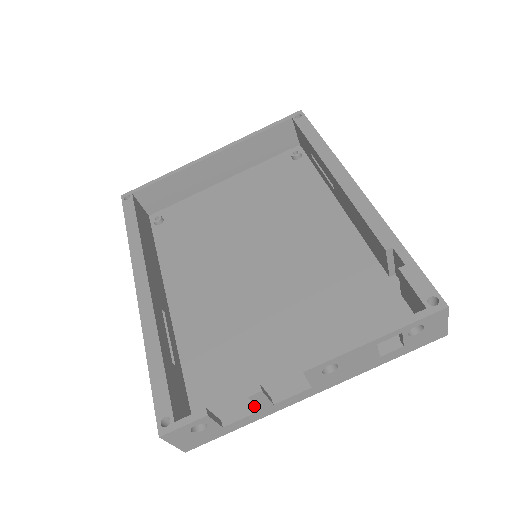
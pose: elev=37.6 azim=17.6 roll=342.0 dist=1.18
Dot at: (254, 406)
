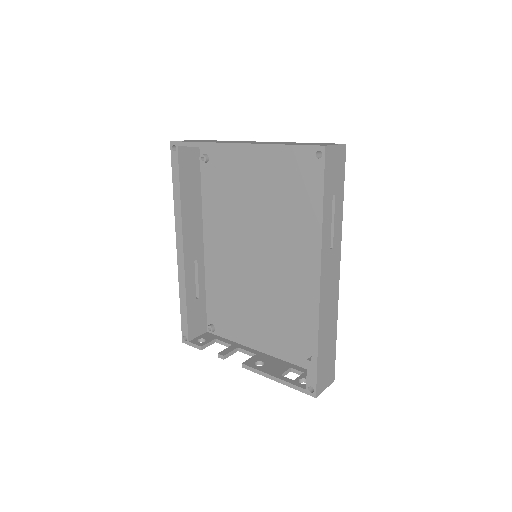
Dot at: (230, 345)
